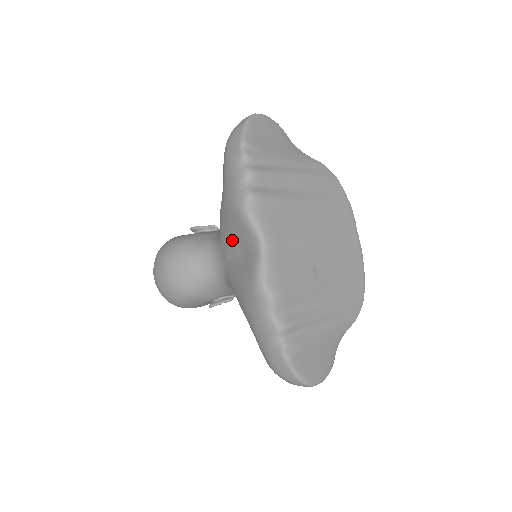
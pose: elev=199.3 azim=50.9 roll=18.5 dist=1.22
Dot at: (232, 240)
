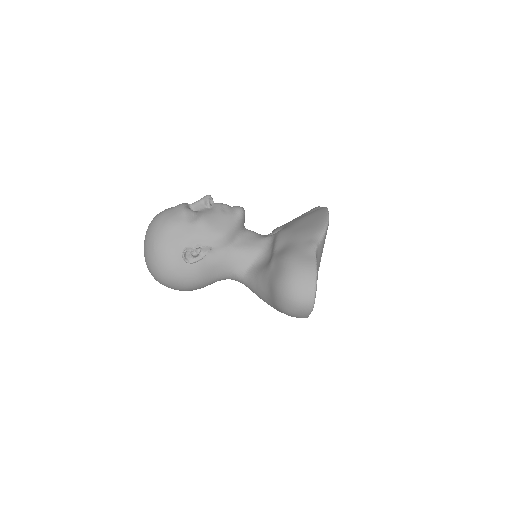
Dot at: occluded
